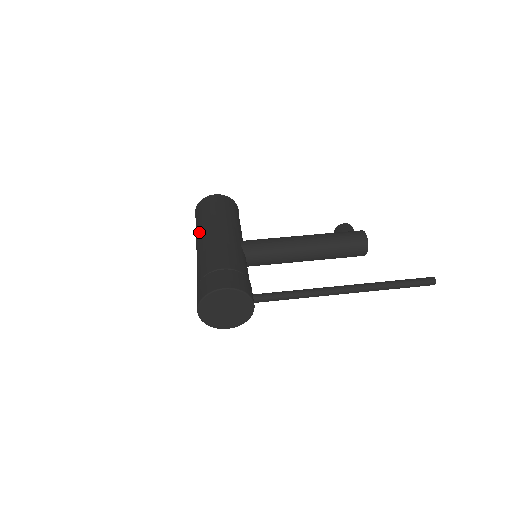
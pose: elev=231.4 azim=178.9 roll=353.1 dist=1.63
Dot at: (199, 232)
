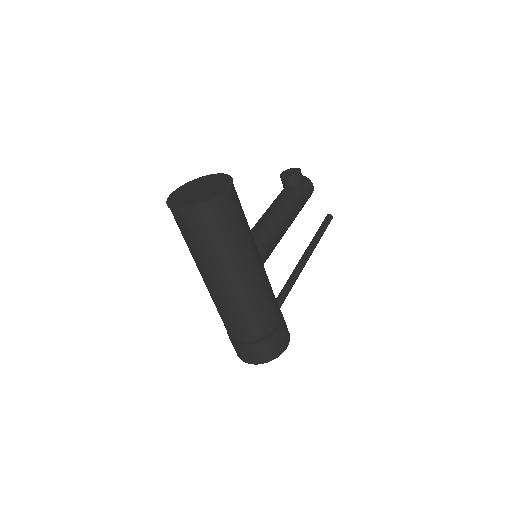
Dot at: (228, 269)
